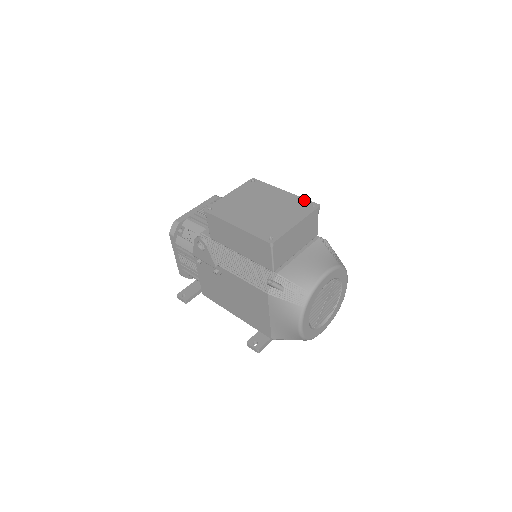
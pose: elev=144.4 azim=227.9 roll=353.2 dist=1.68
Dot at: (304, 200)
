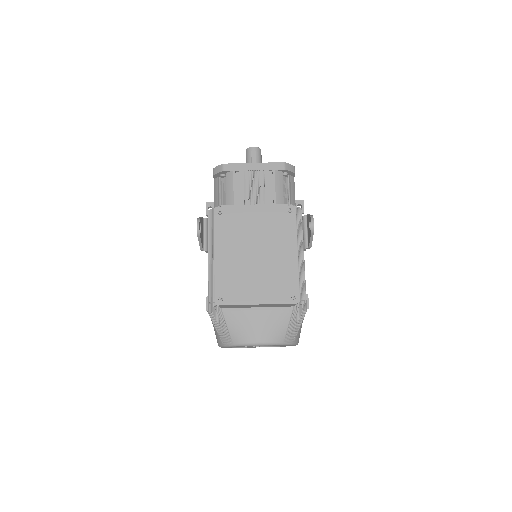
Dot at: (296, 283)
